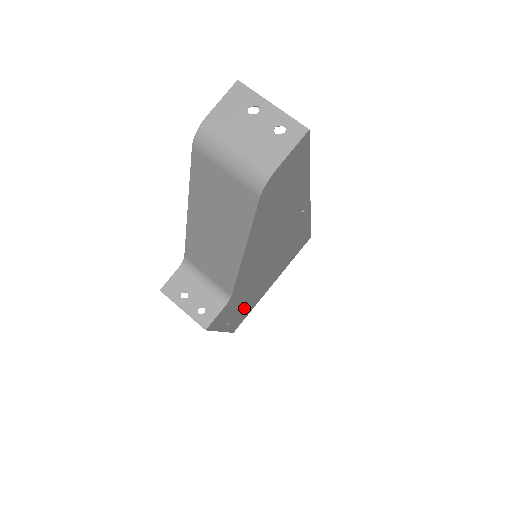
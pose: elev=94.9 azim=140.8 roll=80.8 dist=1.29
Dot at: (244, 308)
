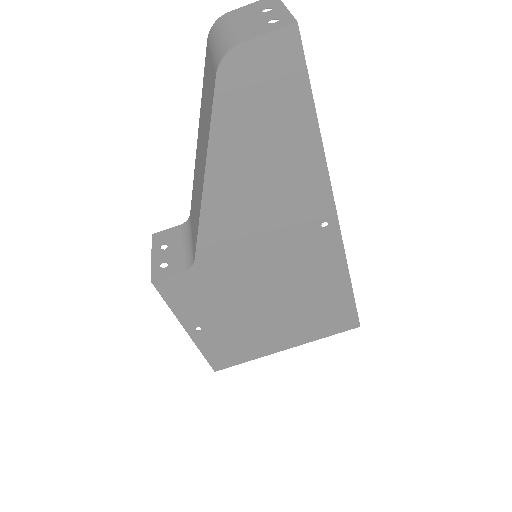
Dot at: (230, 333)
